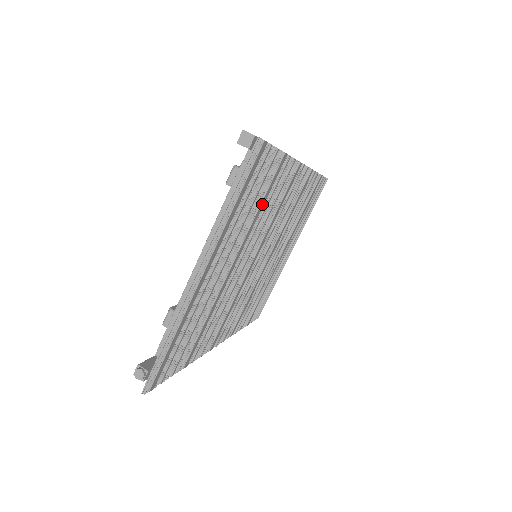
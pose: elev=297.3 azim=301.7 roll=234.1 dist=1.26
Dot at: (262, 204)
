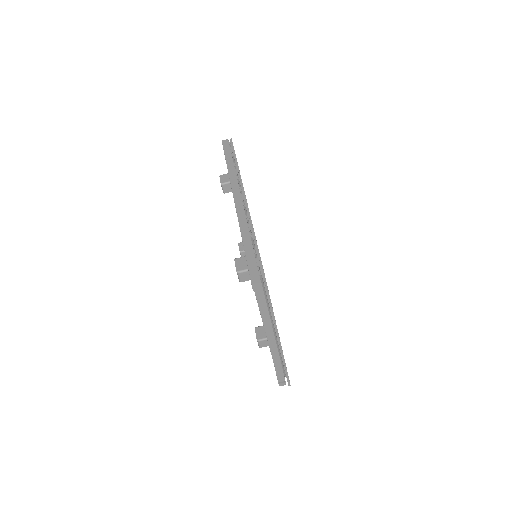
Dot at: occluded
